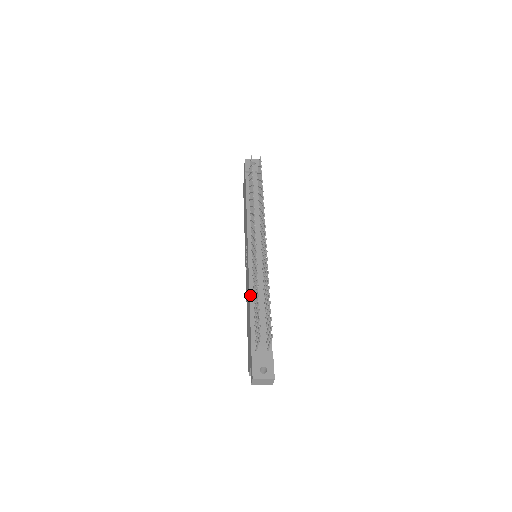
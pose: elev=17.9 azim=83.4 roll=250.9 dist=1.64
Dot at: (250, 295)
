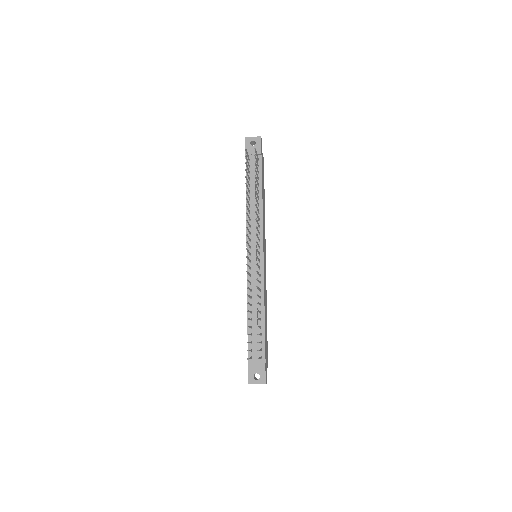
Dot at: (248, 304)
